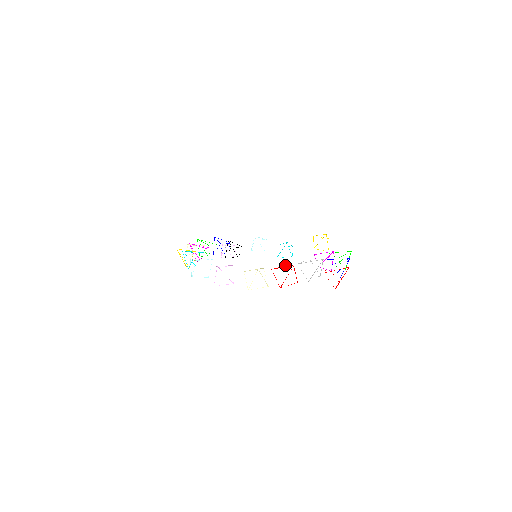
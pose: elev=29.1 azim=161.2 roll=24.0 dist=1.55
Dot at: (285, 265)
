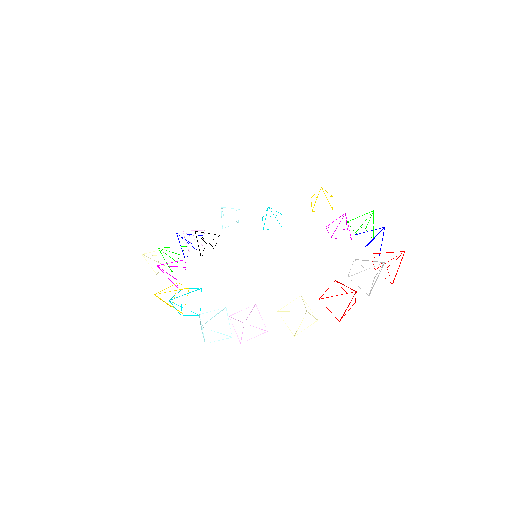
Dot at: occluded
